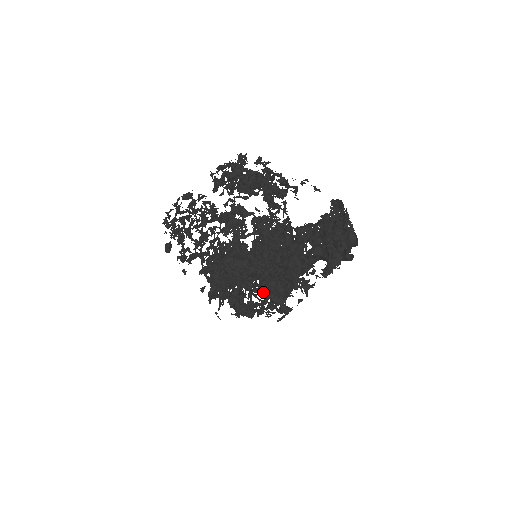
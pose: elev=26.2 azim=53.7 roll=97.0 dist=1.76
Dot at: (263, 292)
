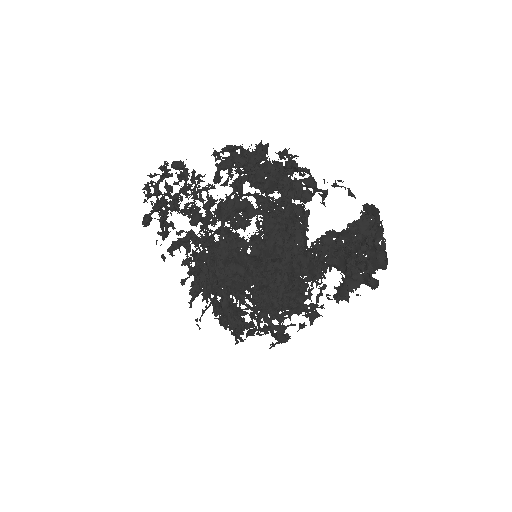
Dot at: (259, 319)
